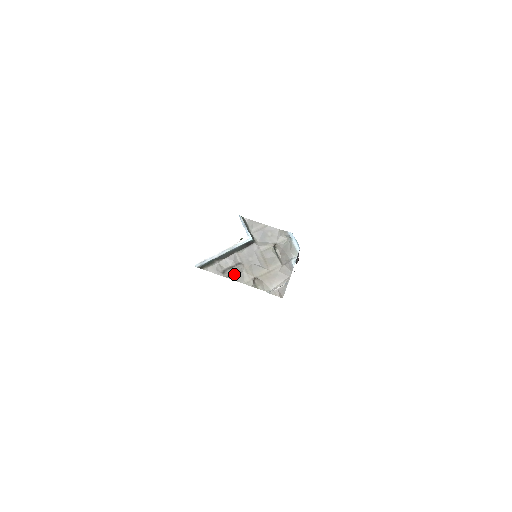
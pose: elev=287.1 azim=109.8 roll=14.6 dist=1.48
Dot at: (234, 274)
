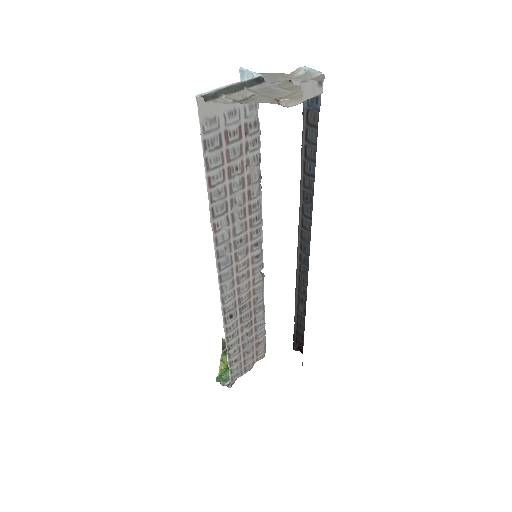
Dot at: (250, 101)
